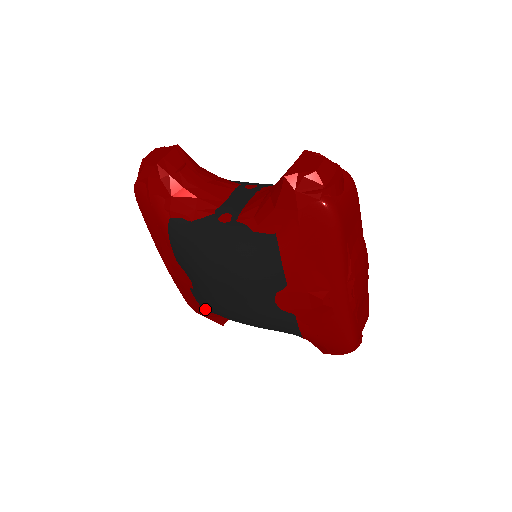
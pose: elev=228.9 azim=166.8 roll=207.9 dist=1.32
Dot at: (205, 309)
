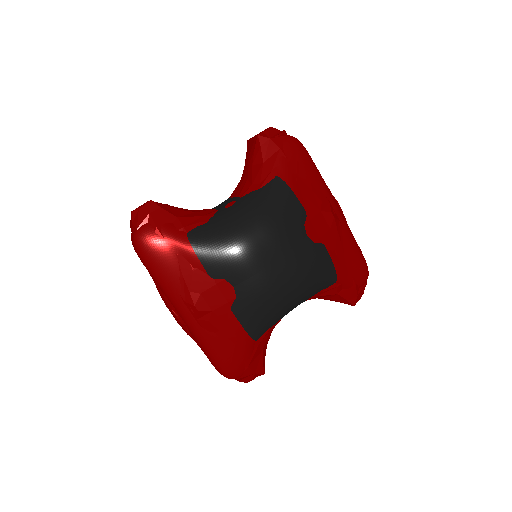
Dot at: (251, 332)
